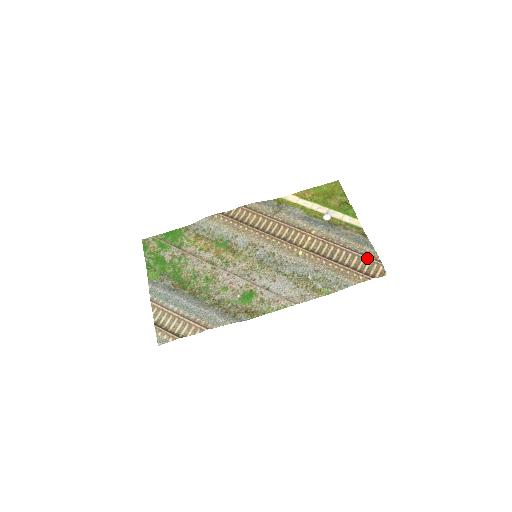
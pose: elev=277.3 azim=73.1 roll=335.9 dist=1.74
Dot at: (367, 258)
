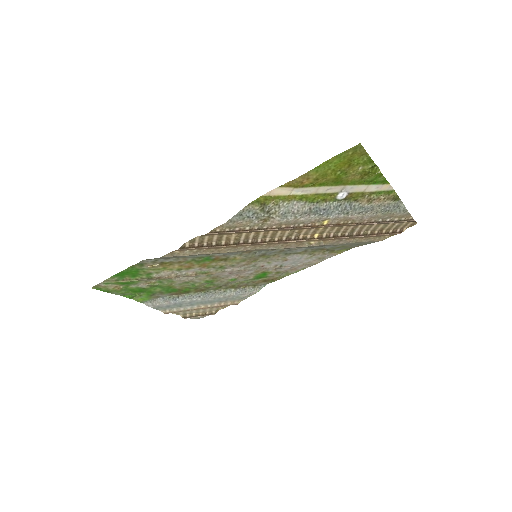
Dot at: occluded
